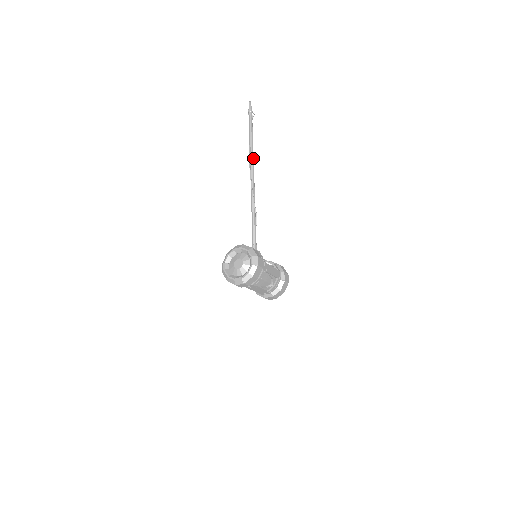
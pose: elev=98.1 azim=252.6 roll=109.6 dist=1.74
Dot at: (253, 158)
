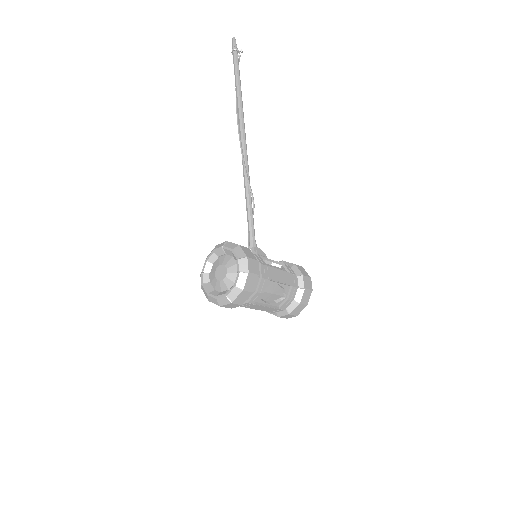
Dot at: (242, 114)
